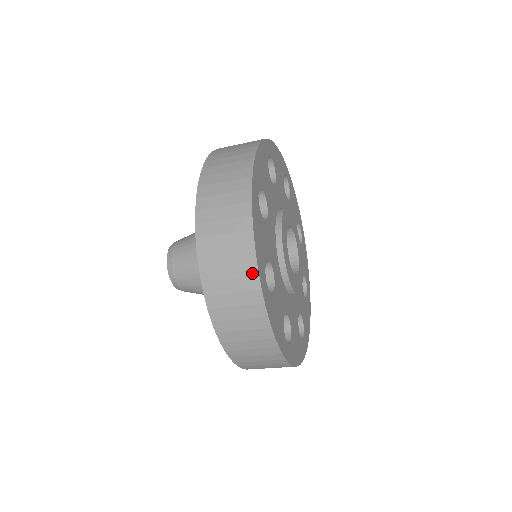
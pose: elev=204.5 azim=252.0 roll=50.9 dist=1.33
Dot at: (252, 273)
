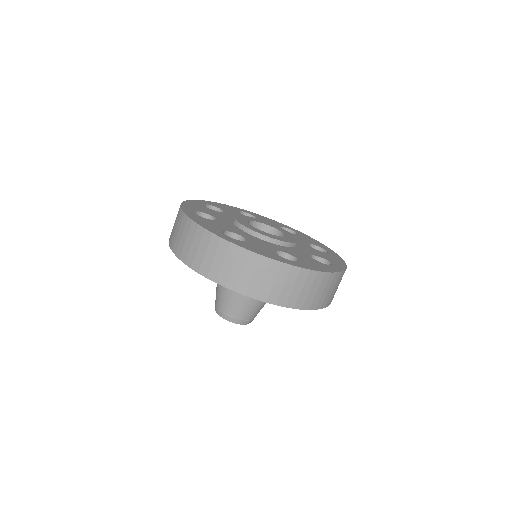
Dot at: (210, 237)
